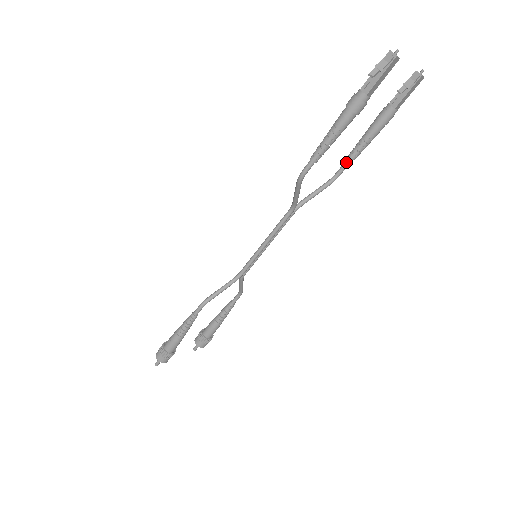
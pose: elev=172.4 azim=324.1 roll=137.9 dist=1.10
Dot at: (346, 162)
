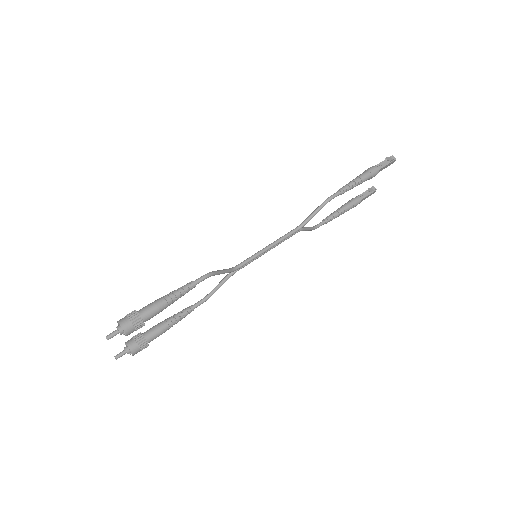
Dot at: (326, 219)
